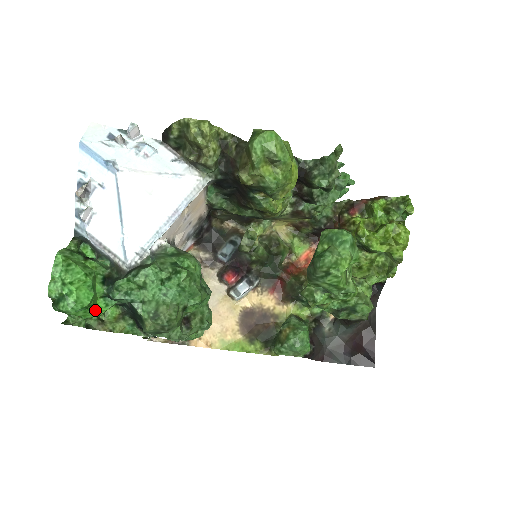
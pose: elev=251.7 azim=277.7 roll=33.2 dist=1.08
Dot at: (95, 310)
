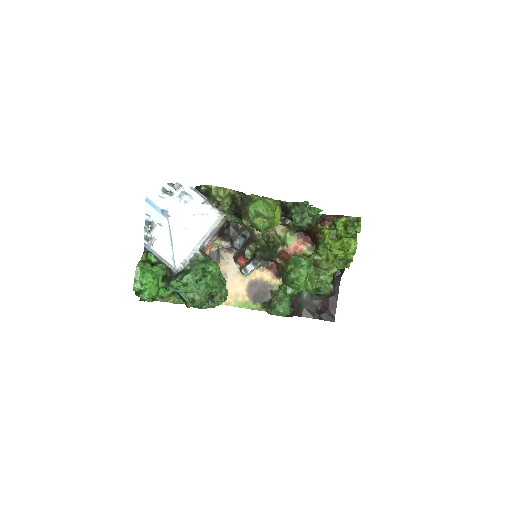
Dot at: (158, 294)
